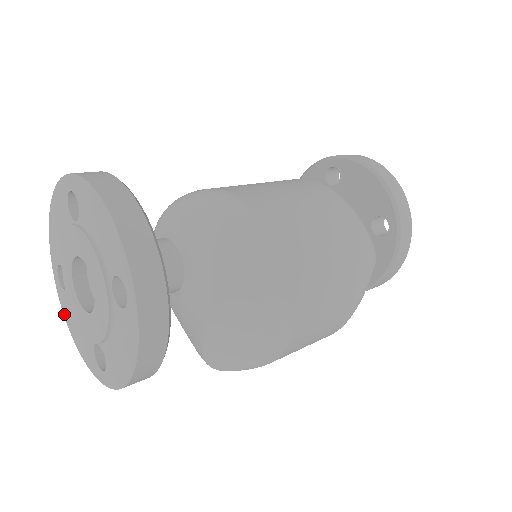
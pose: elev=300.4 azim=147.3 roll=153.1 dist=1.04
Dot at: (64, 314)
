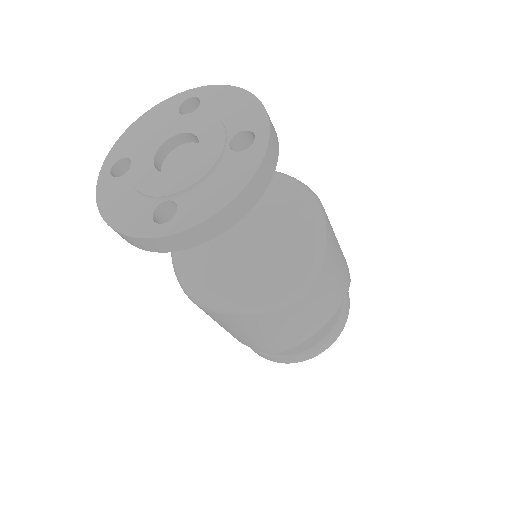
Dot at: (99, 201)
